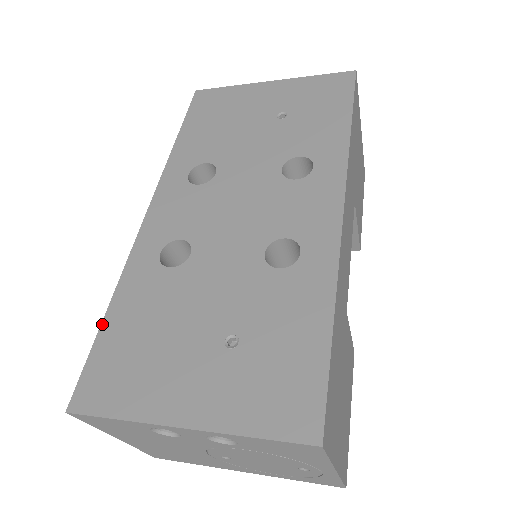
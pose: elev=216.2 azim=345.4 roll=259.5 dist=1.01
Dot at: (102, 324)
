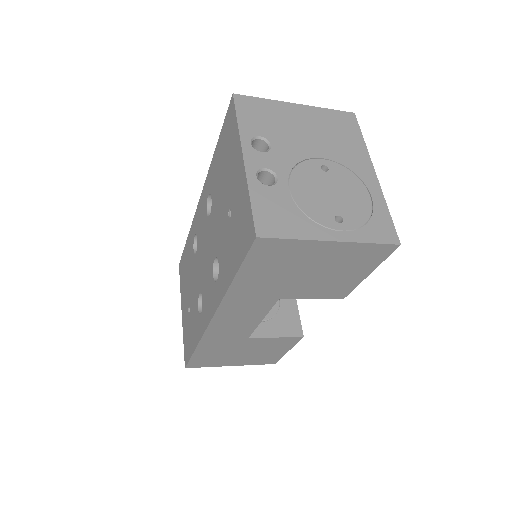
Dot at: (185, 244)
